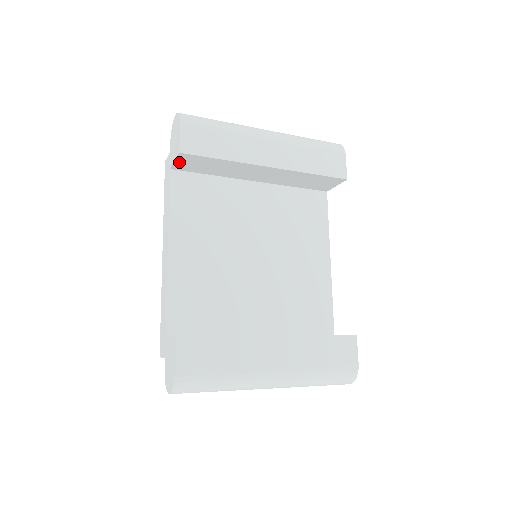
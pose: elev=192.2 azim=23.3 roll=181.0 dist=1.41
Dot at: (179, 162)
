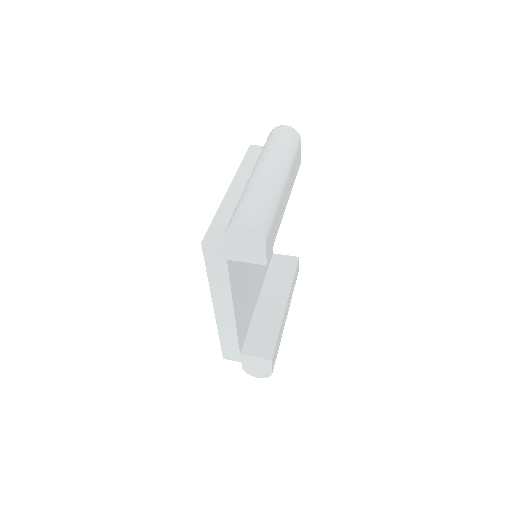
Dot at: occluded
